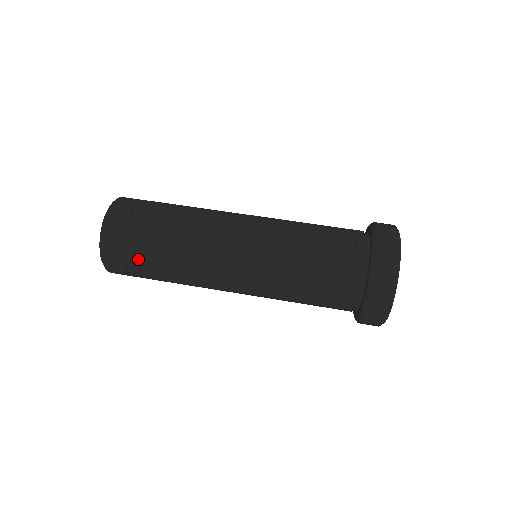
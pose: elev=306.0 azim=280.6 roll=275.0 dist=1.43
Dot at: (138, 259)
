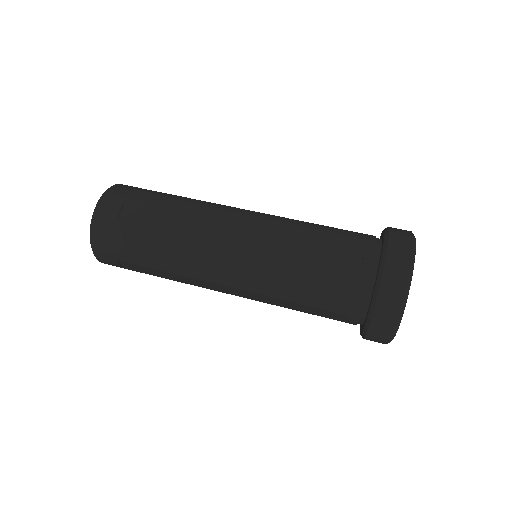
Dot at: (130, 261)
